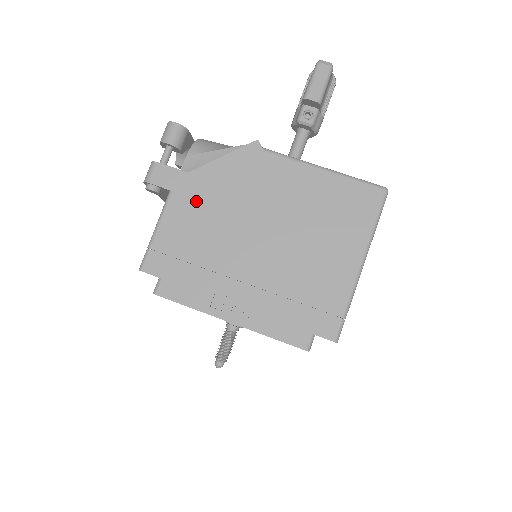
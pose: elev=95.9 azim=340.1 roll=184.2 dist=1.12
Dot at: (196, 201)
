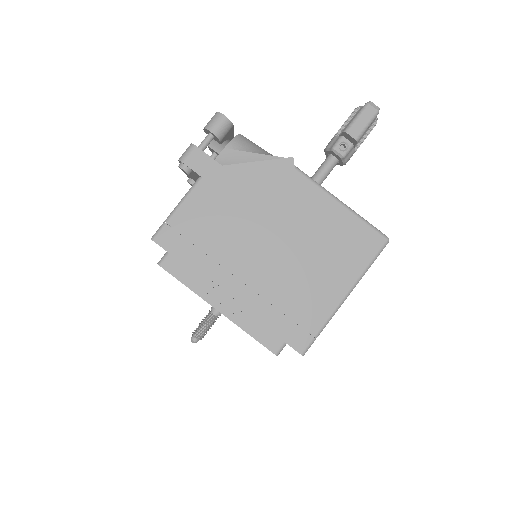
Dot at: (221, 194)
